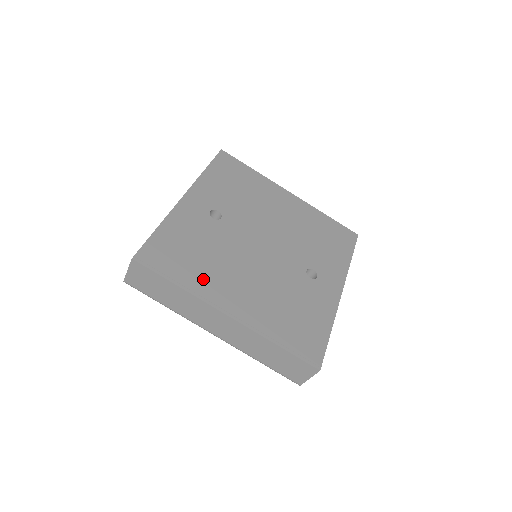
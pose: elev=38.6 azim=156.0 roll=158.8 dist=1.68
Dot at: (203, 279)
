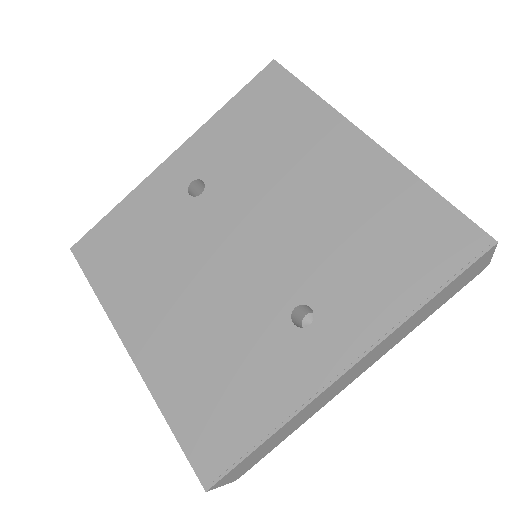
Dot at: (126, 290)
